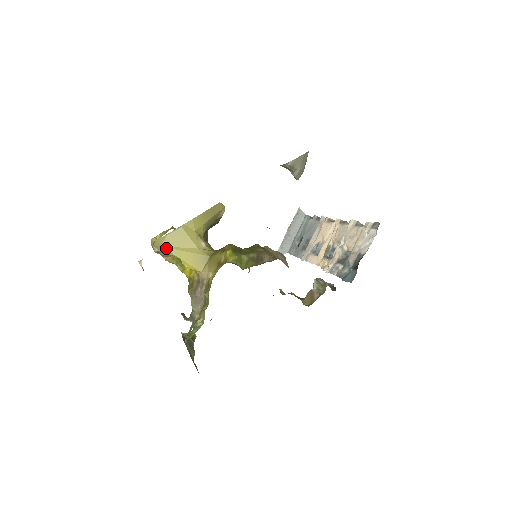
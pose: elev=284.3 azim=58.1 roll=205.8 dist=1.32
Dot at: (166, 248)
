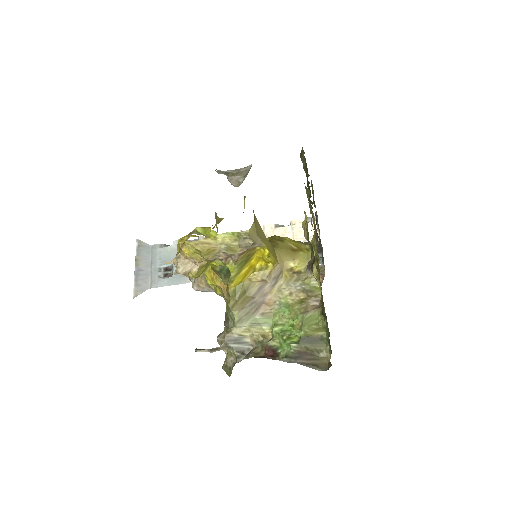
Dot at: (259, 238)
